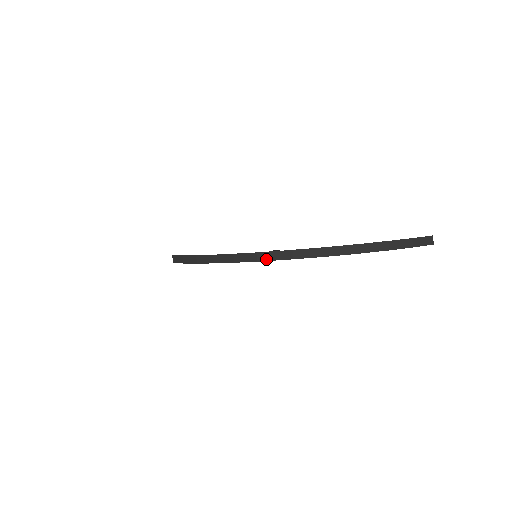
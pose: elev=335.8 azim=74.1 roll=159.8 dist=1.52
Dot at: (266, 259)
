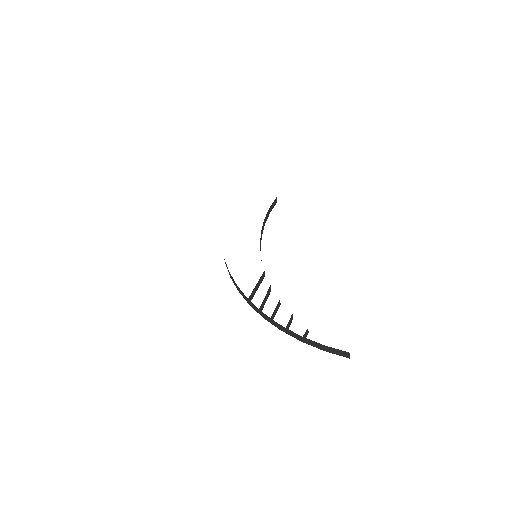
Dot at: (233, 281)
